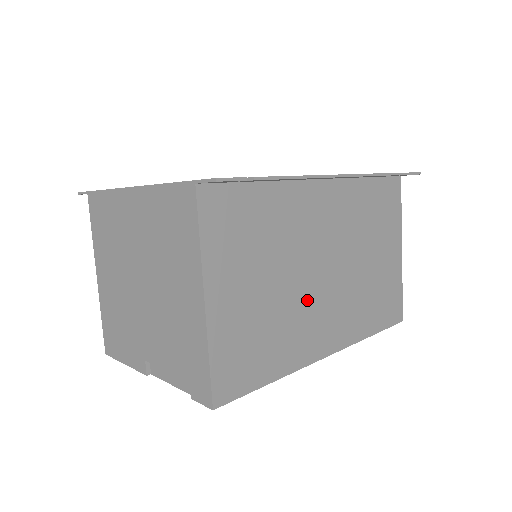
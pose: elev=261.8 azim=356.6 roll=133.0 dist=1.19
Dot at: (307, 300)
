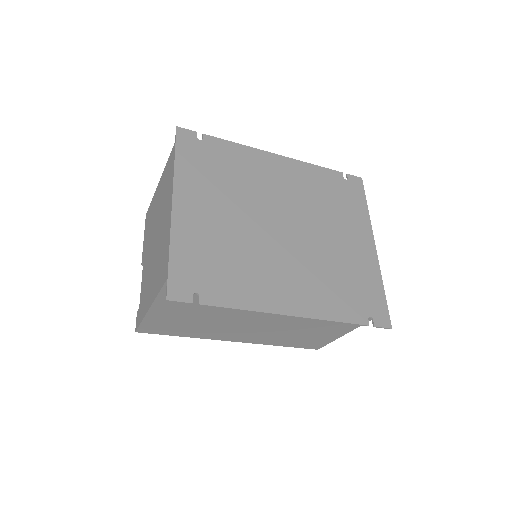
Dot at: (232, 325)
